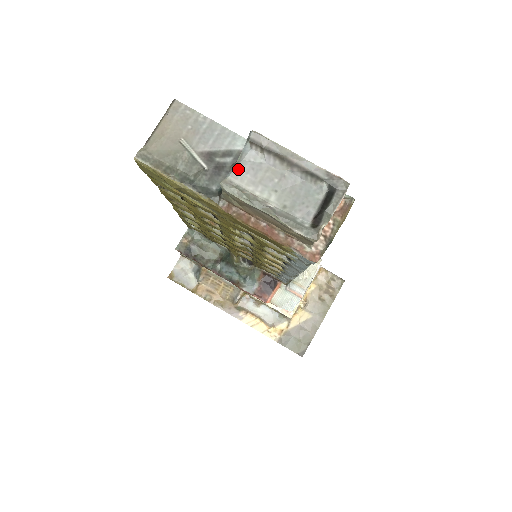
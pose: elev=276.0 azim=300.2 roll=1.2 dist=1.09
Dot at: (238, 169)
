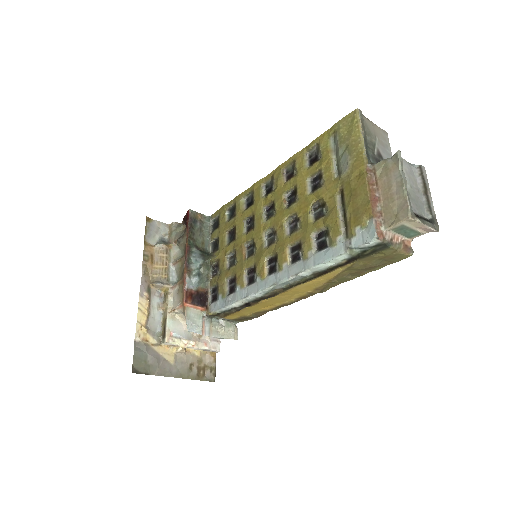
Dot at: (406, 162)
